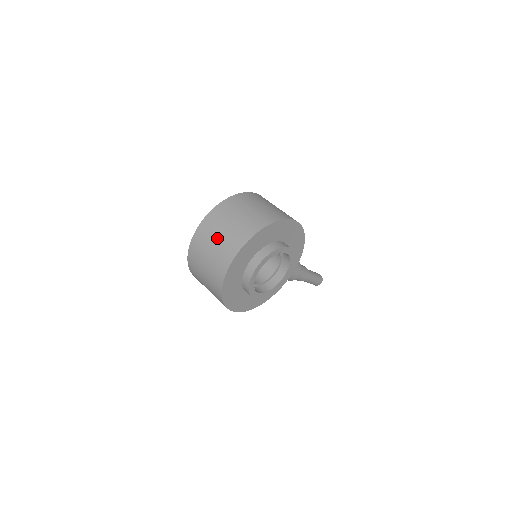
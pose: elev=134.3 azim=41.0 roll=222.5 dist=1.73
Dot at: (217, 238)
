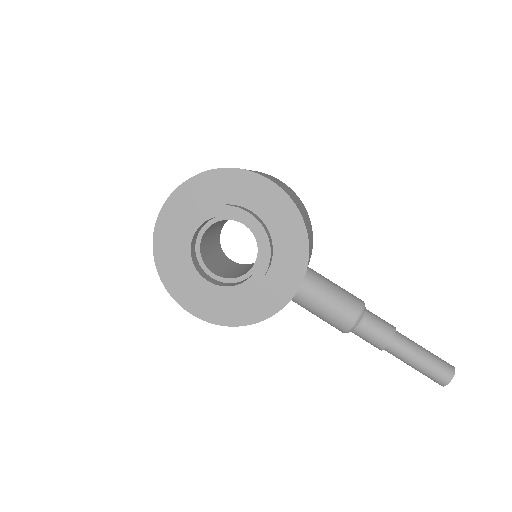
Dot at: occluded
